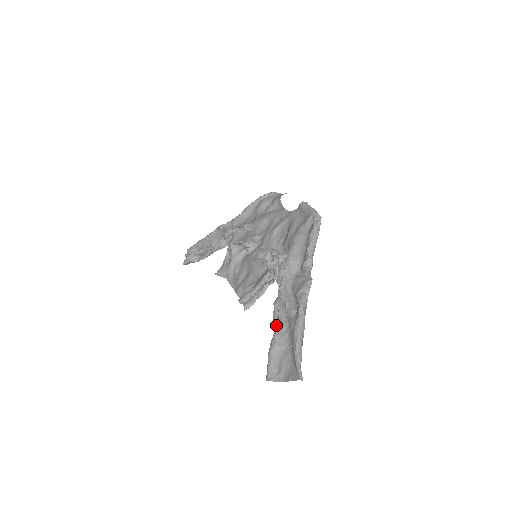
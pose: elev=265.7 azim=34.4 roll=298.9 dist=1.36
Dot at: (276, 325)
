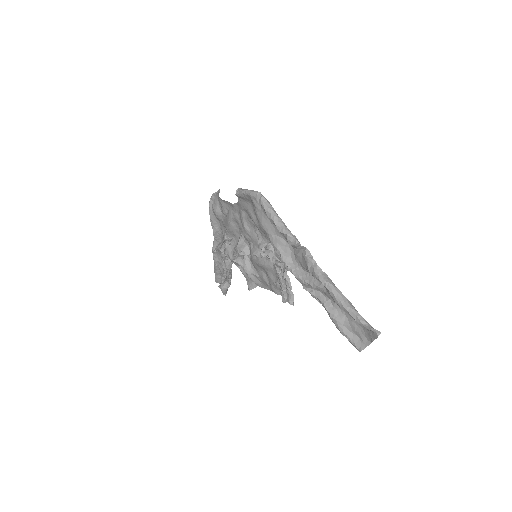
Dot at: occluded
